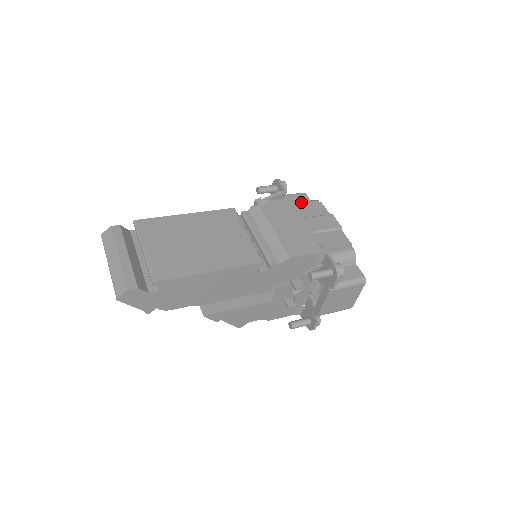
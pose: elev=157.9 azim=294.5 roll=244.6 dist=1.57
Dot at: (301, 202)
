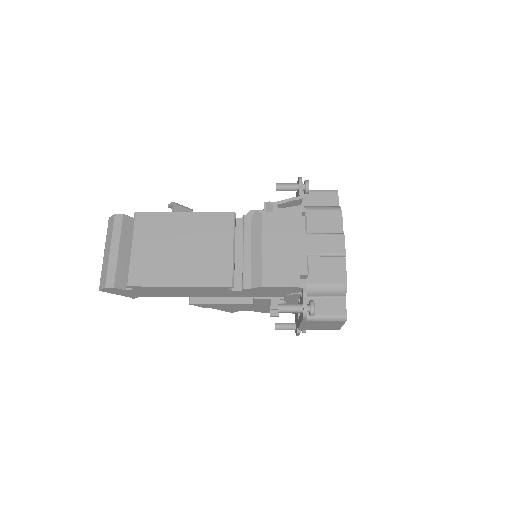
Dot at: (319, 209)
